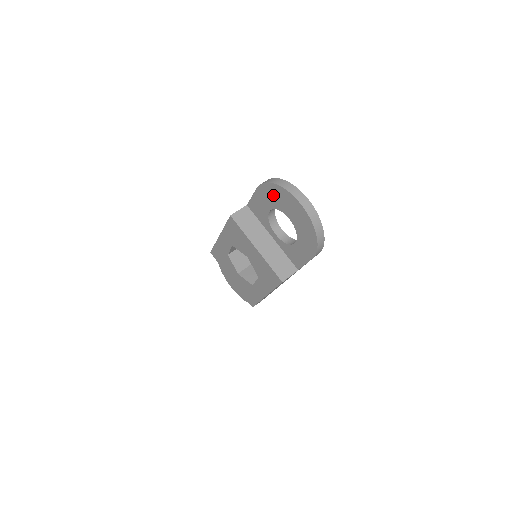
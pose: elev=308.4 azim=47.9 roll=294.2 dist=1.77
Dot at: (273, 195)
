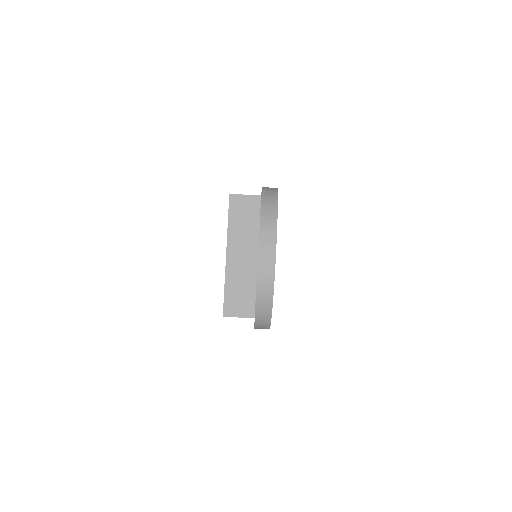
Dot at: occluded
